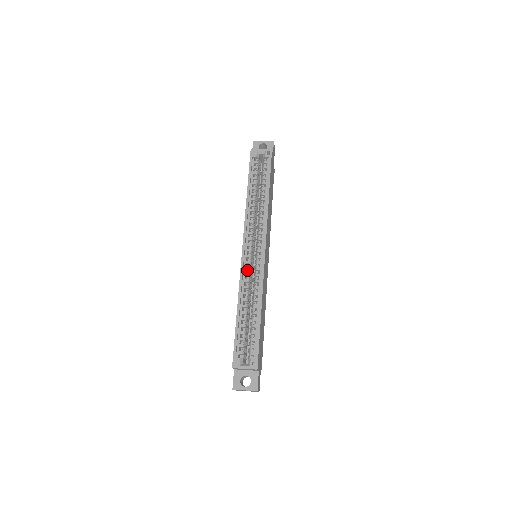
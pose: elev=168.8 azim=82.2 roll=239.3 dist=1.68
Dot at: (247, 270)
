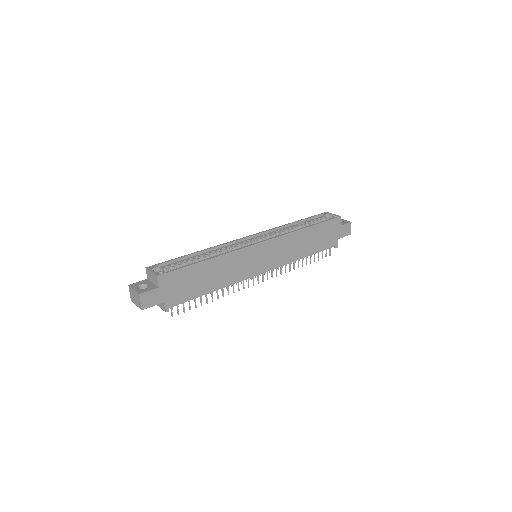
Dot at: (236, 247)
